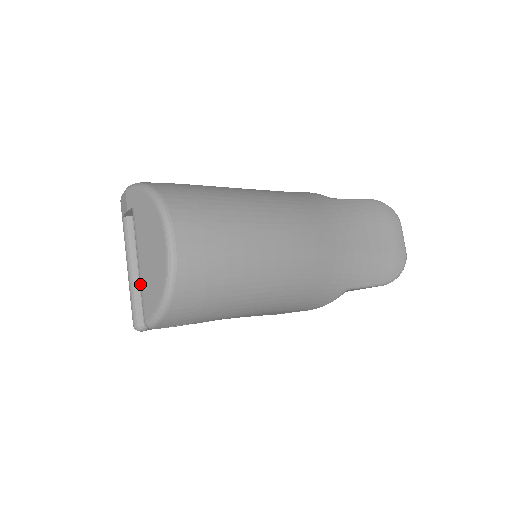
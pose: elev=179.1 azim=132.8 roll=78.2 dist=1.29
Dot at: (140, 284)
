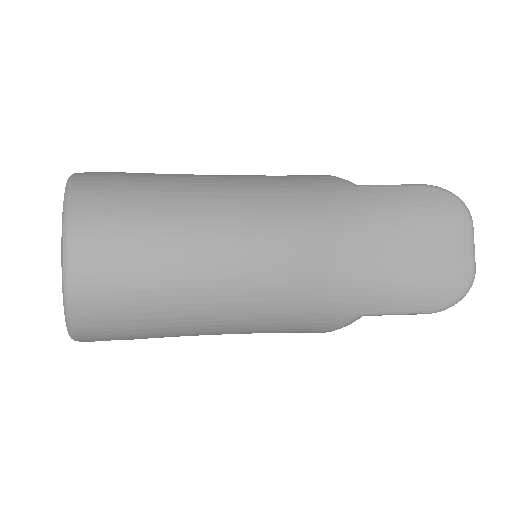
Dot at: occluded
